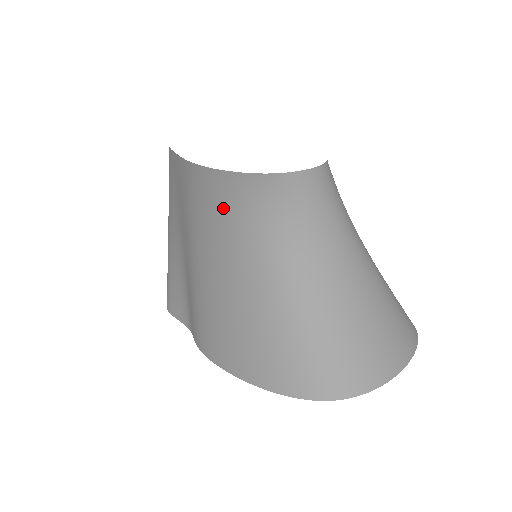
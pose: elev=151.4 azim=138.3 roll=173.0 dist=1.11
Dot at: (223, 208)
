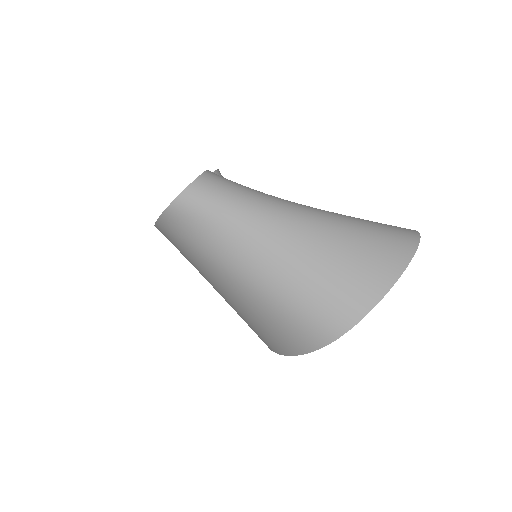
Dot at: (176, 246)
